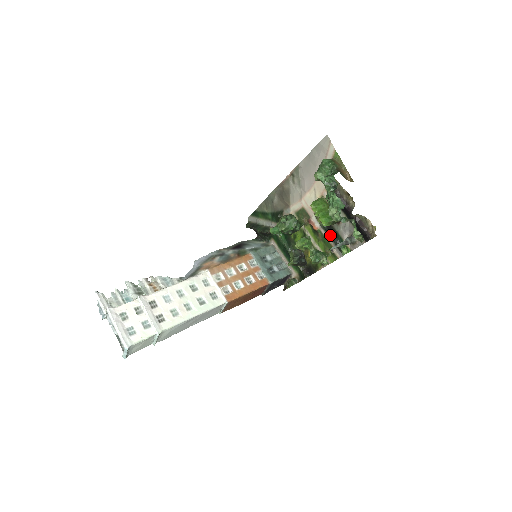
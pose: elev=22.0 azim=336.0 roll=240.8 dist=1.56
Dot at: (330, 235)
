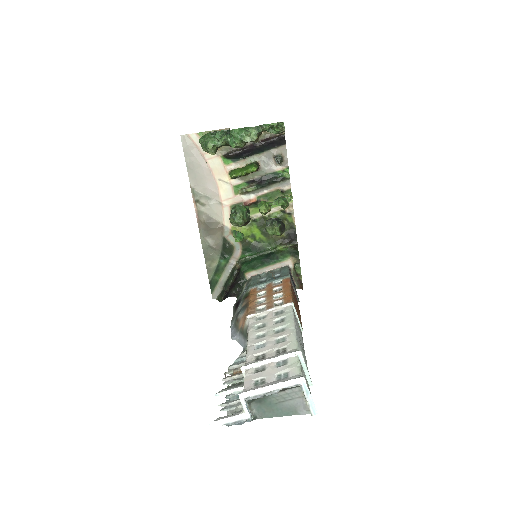
Dot at: (266, 182)
